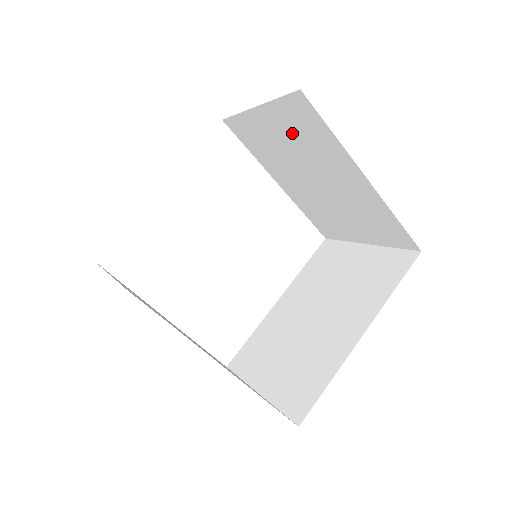
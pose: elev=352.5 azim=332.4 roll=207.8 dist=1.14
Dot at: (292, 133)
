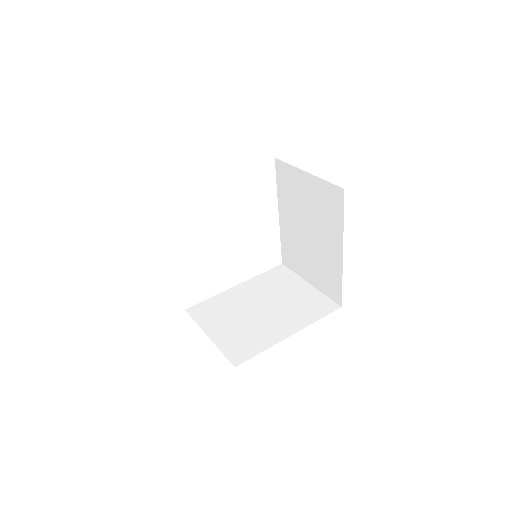
Dot at: occluded
